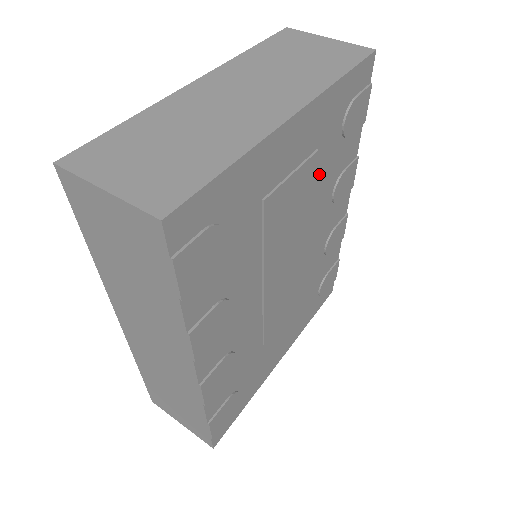
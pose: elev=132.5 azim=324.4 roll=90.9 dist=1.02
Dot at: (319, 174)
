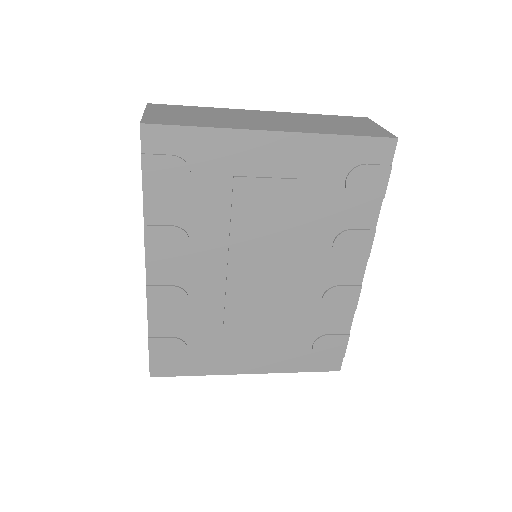
Dot at: (311, 206)
